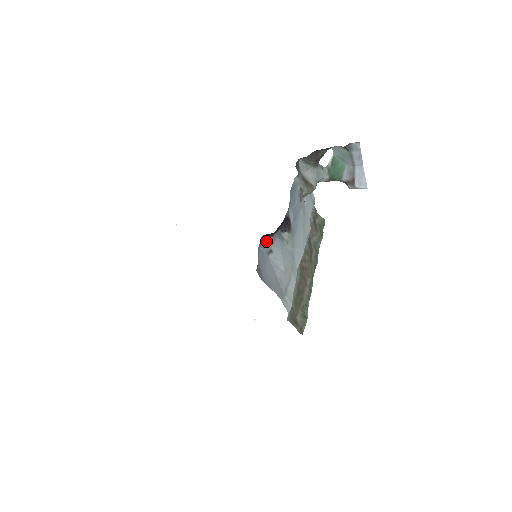
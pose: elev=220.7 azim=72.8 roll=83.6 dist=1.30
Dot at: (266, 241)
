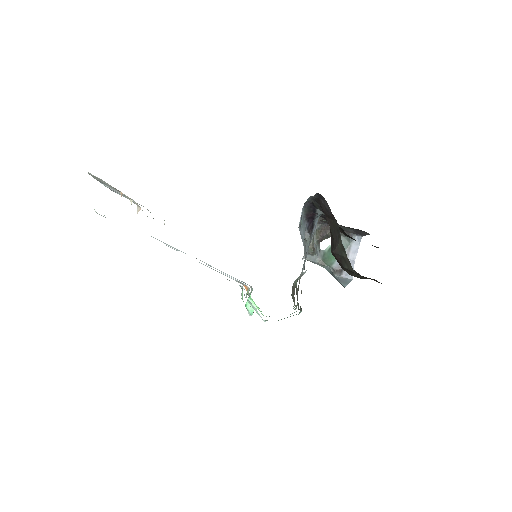
Dot at: (302, 215)
